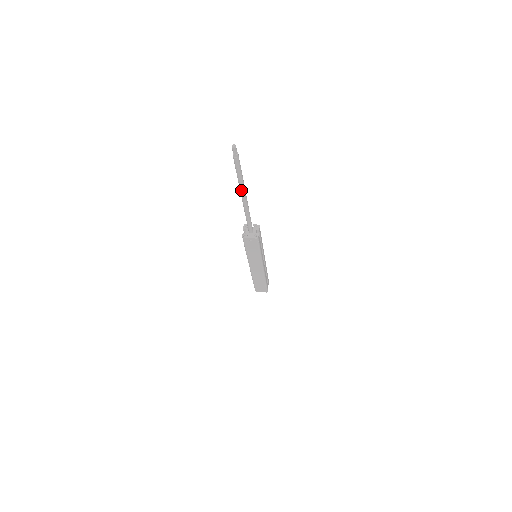
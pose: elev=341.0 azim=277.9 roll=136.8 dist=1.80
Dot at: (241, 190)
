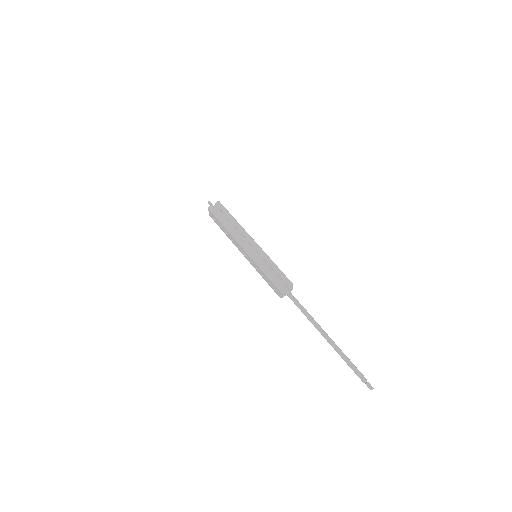
Dot at: (332, 346)
